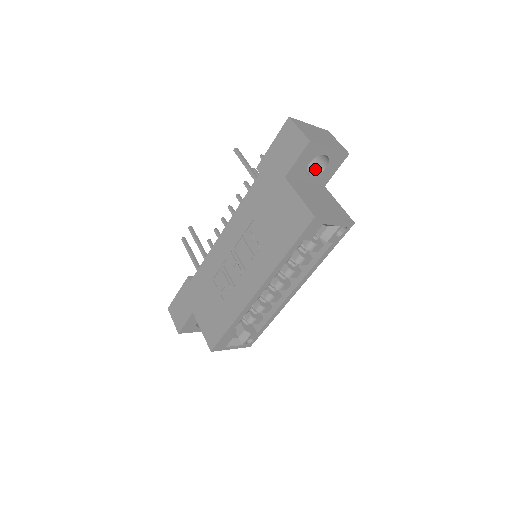
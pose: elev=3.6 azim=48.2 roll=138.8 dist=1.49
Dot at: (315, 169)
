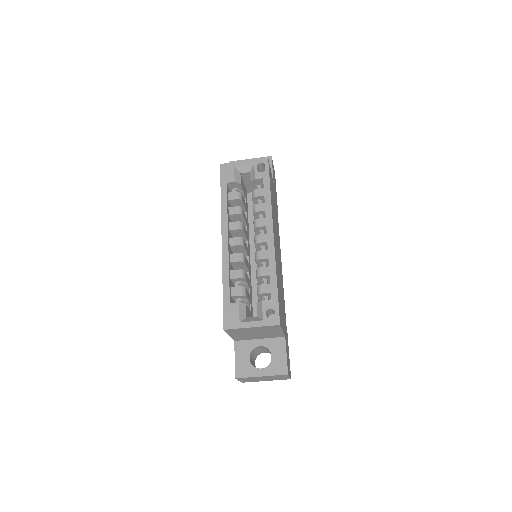
Dot at: occluded
